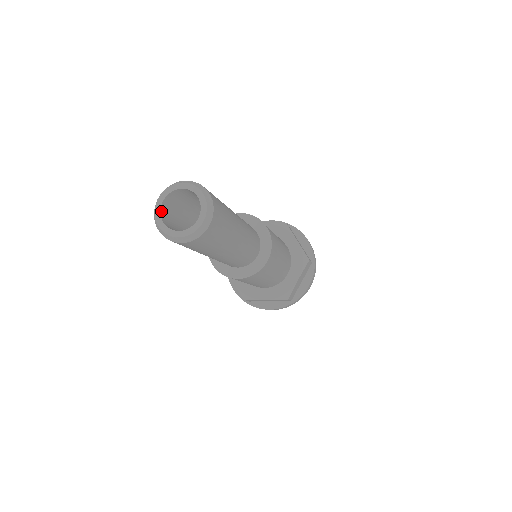
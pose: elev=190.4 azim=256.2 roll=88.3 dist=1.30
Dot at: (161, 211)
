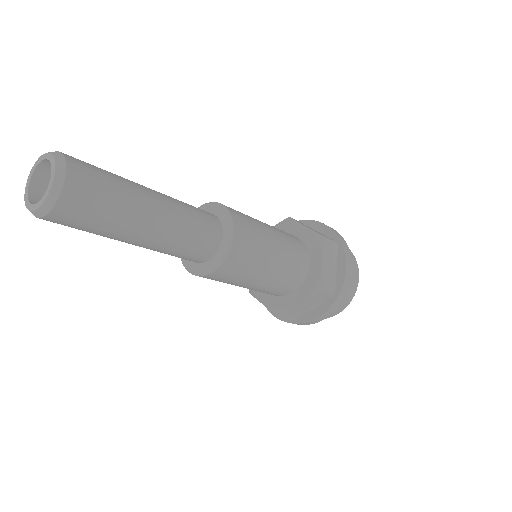
Dot at: (30, 196)
